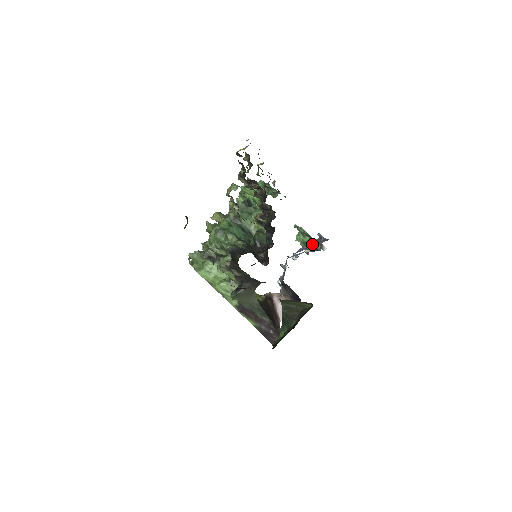
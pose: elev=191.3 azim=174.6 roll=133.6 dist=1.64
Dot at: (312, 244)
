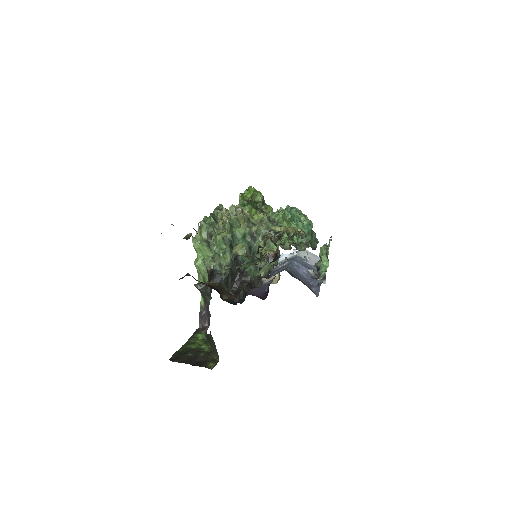
Dot at: (311, 279)
